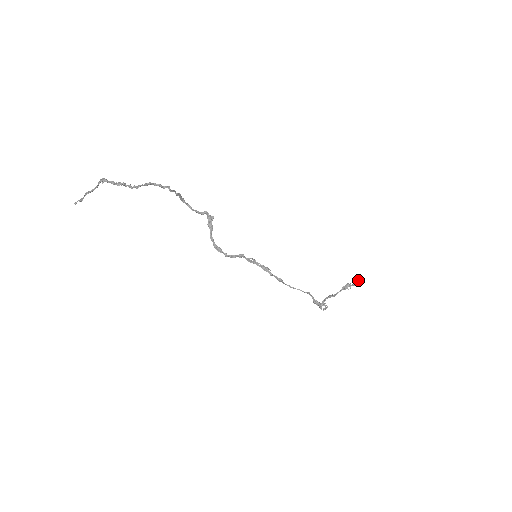
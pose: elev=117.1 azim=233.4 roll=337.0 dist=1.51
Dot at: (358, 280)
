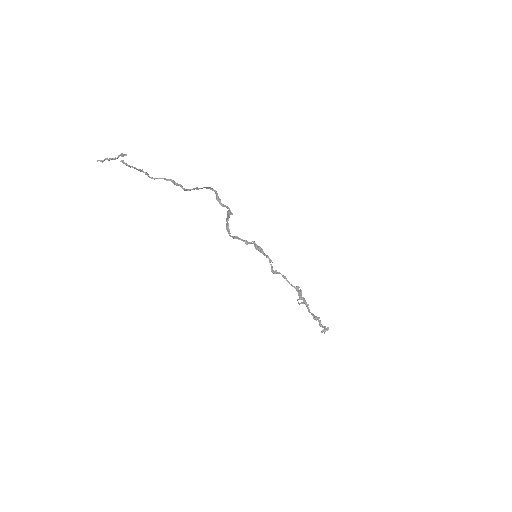
Dot at: (325, 327)
